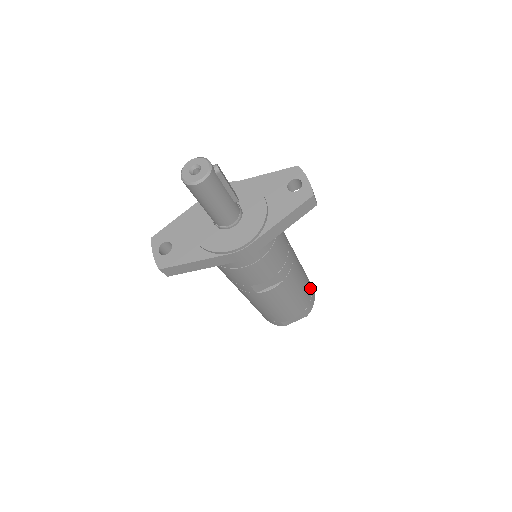
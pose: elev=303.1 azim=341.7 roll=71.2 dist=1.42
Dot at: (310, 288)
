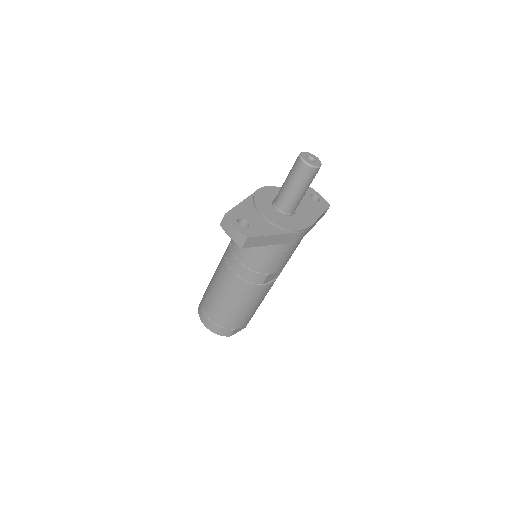
Dot at: occluded
